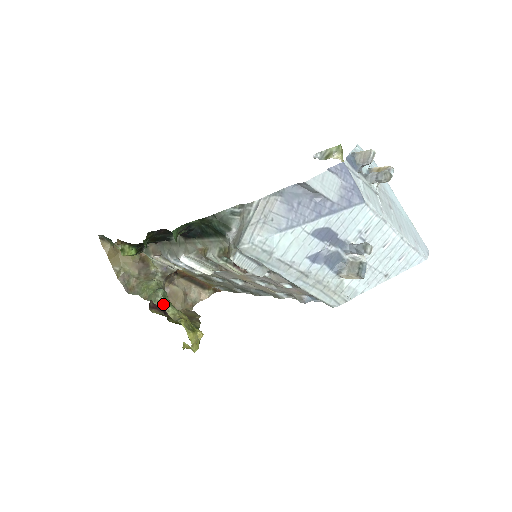
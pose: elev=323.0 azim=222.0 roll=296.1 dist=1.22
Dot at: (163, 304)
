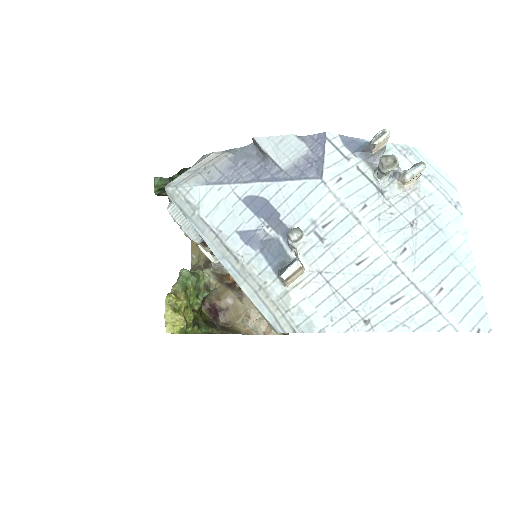
Dot at: (178, 281)
